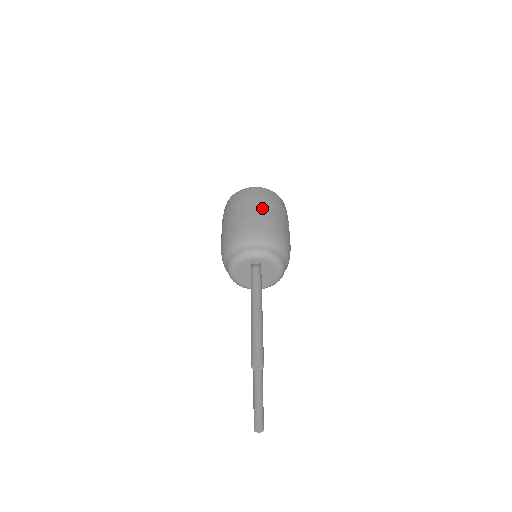
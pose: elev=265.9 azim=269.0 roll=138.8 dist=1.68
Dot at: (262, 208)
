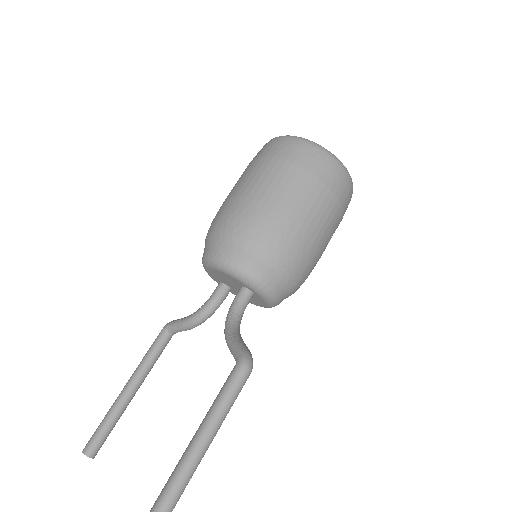
Dot at: (323, 220)
